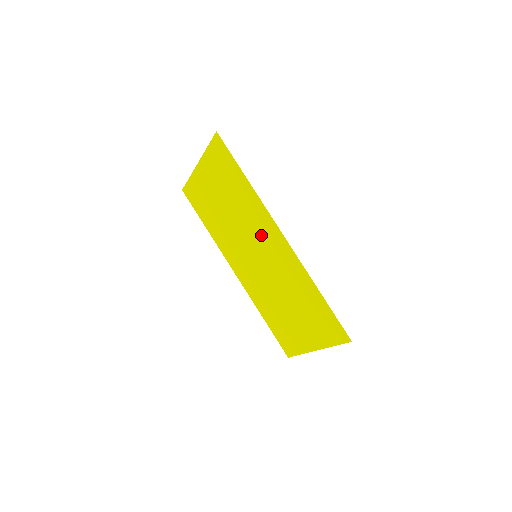
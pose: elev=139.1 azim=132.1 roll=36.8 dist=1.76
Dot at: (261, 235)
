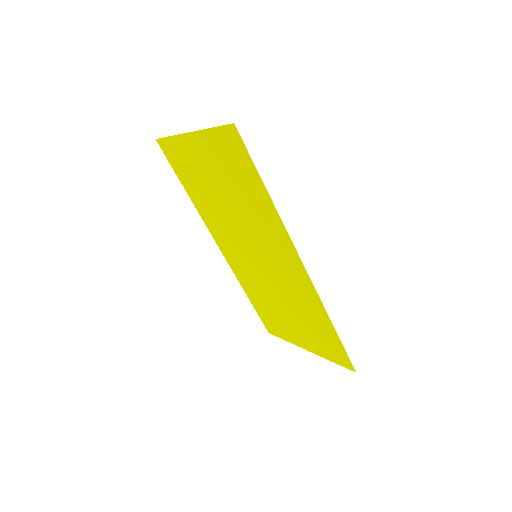
Dot at: (271, 248)
